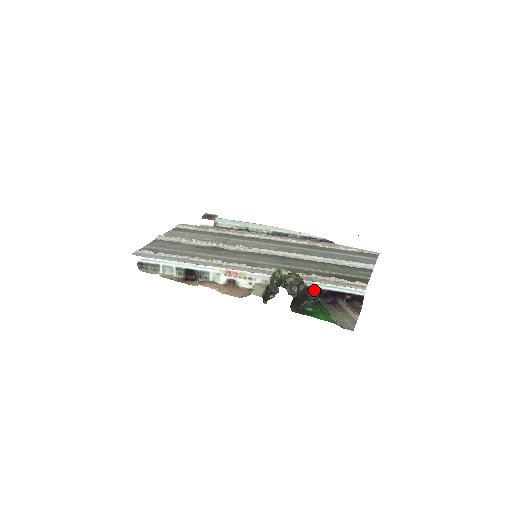
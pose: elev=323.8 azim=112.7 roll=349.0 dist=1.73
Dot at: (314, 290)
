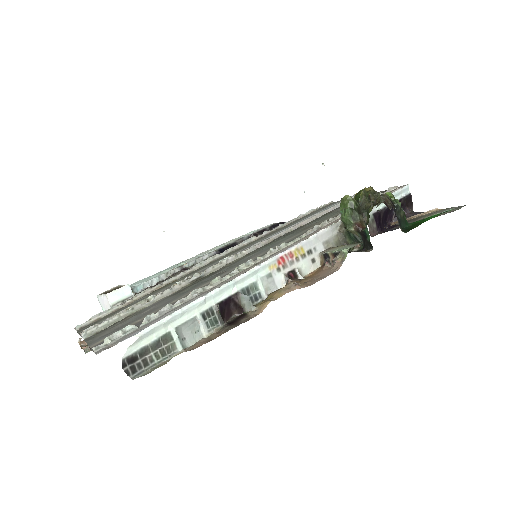
Dot at: (393, 197)
